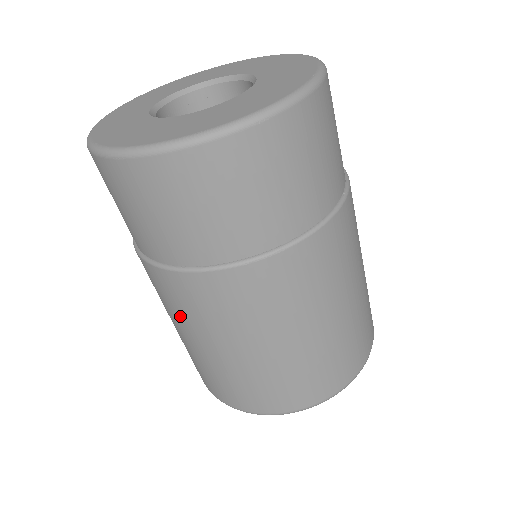
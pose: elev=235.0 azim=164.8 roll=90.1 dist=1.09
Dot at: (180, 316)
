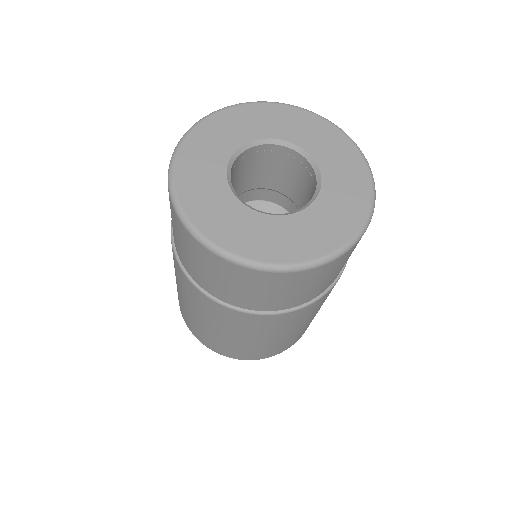
Dot at: occluded
